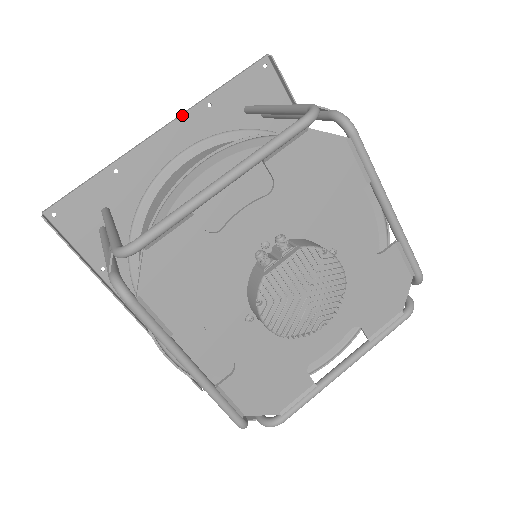
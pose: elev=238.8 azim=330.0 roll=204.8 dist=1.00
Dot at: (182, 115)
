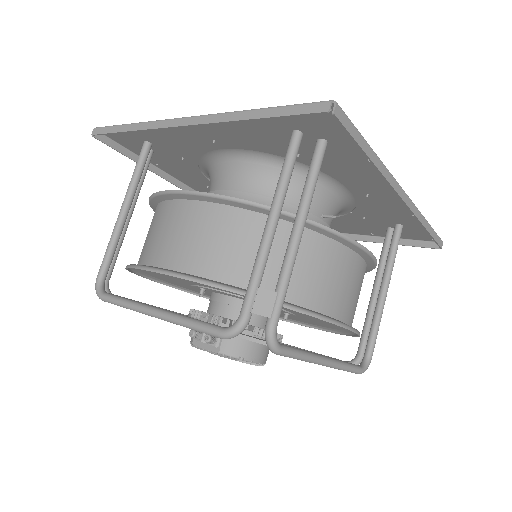
Dot at: (206, 124)
